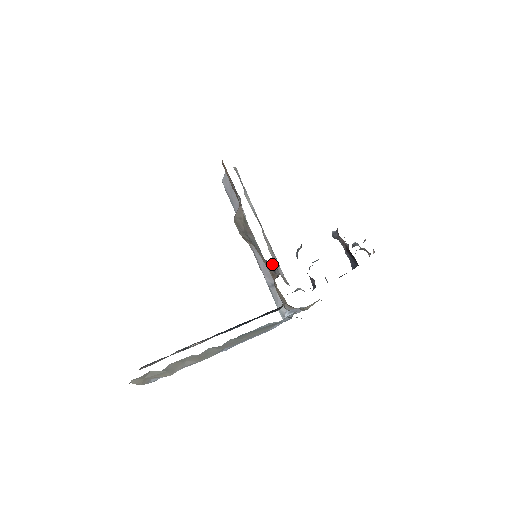
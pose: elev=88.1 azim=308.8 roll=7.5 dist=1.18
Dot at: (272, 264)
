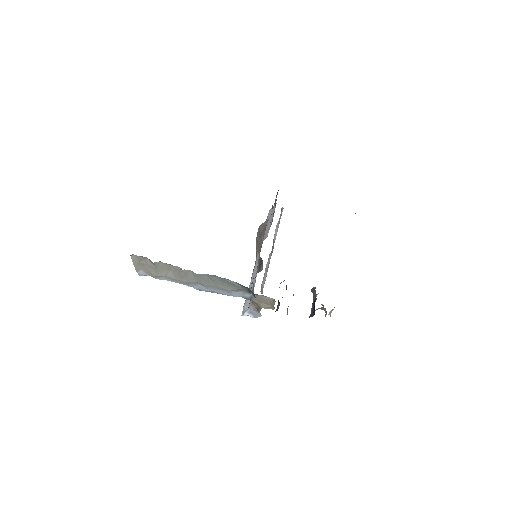
Dot at: (262, 261)
